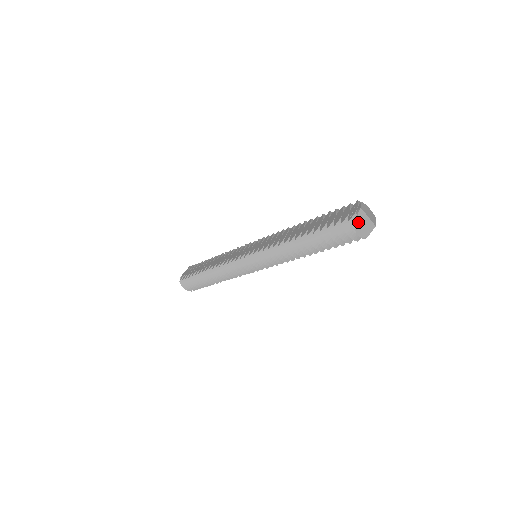
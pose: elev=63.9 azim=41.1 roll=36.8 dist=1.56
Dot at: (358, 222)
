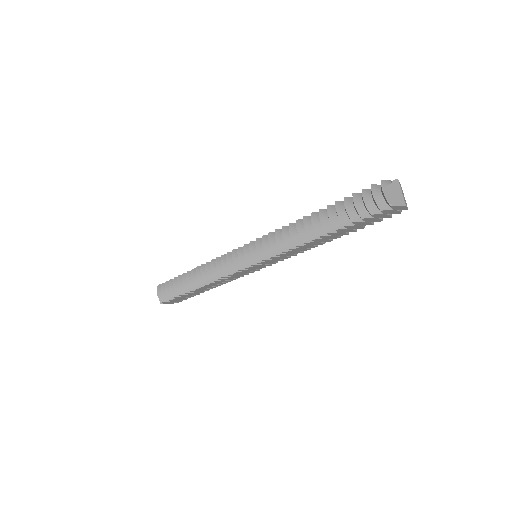
Dot at: (390, 187)
